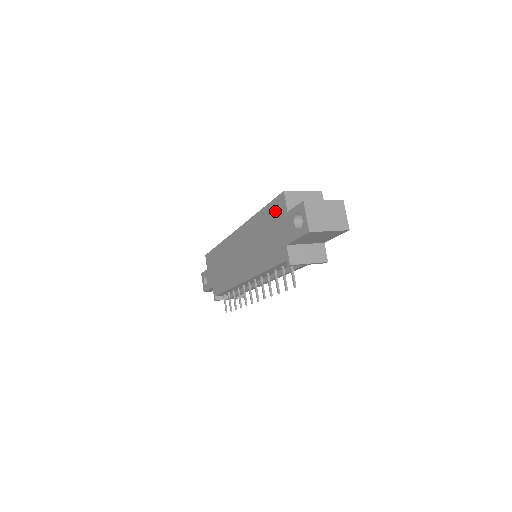
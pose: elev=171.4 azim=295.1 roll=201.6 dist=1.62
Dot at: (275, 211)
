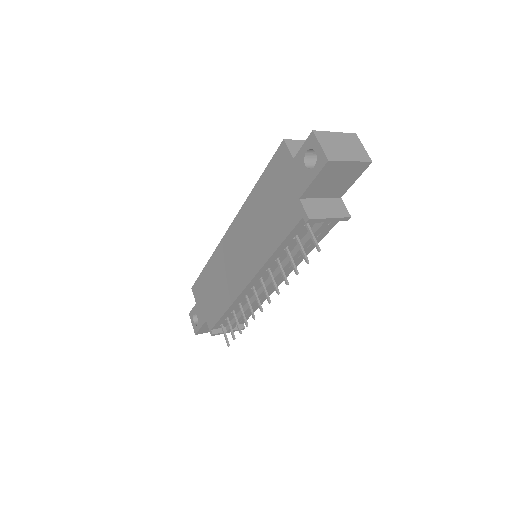
Dot at: (276, 170)
